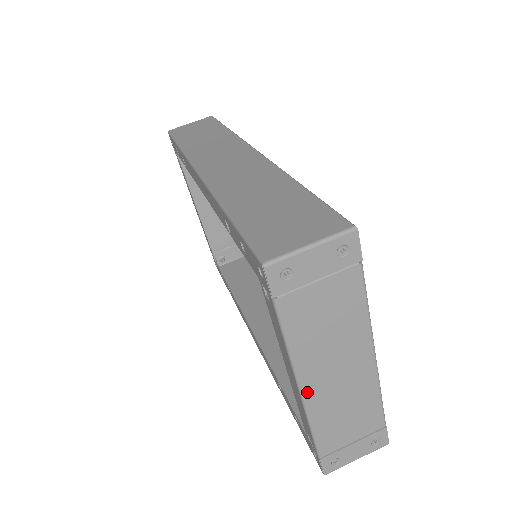
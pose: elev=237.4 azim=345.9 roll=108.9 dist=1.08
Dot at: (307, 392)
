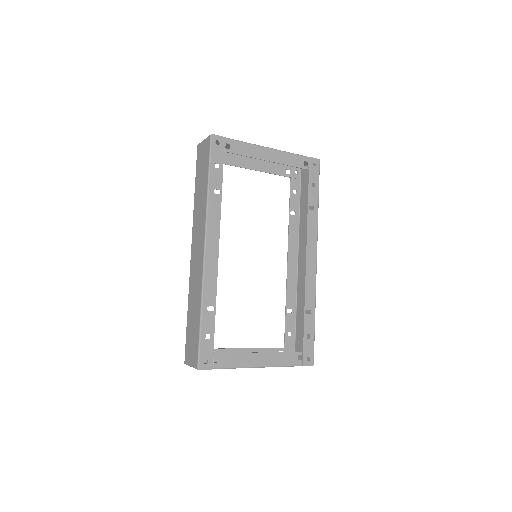
Dot at: occluded
